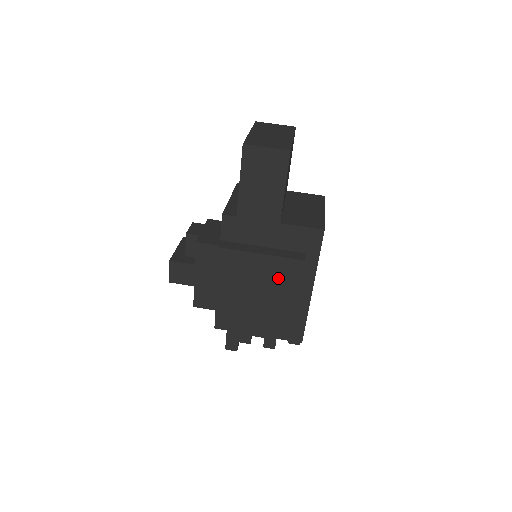
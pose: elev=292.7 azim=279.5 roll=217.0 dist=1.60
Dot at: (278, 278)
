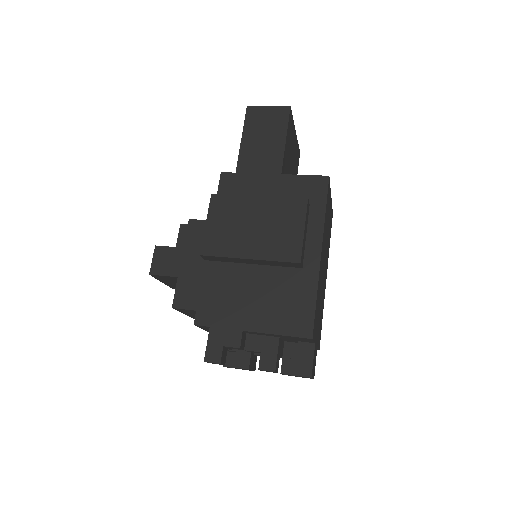
Dot at: (278, 224)
